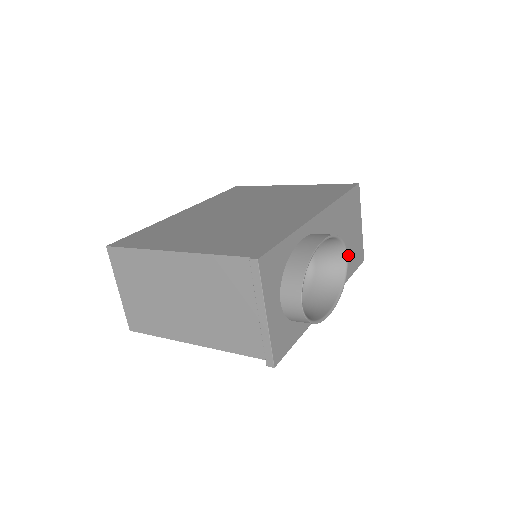
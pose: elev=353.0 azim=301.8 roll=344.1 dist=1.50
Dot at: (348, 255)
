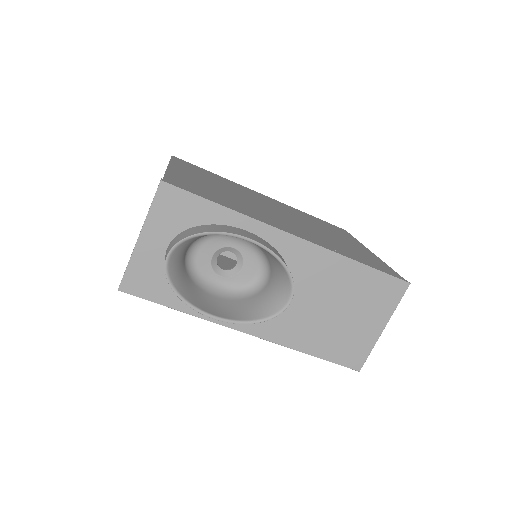
Dot at: (326, 331)
